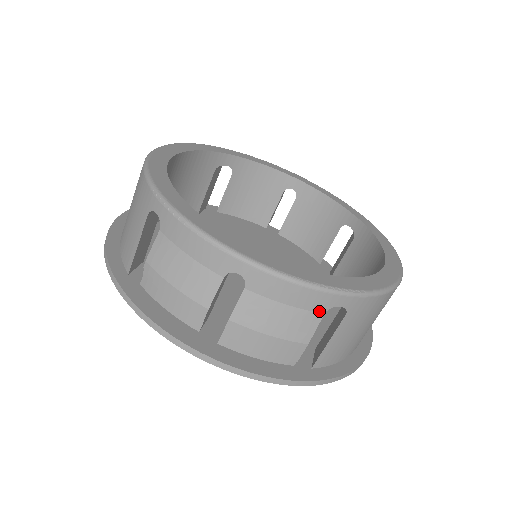
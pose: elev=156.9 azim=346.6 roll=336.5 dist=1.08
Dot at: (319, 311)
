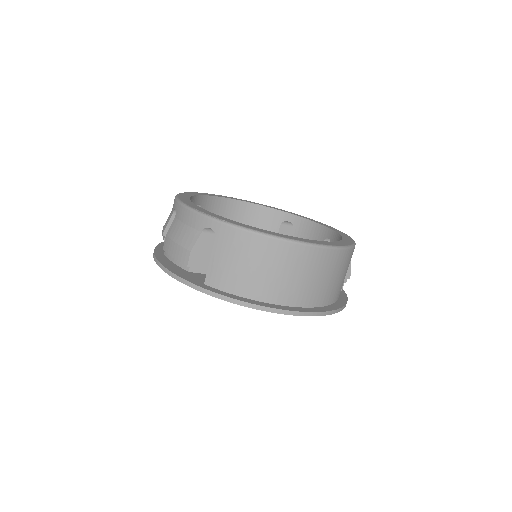
Dot at: (199, 230)
